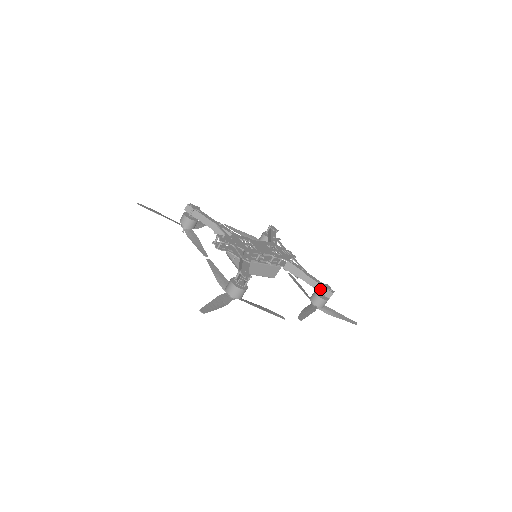
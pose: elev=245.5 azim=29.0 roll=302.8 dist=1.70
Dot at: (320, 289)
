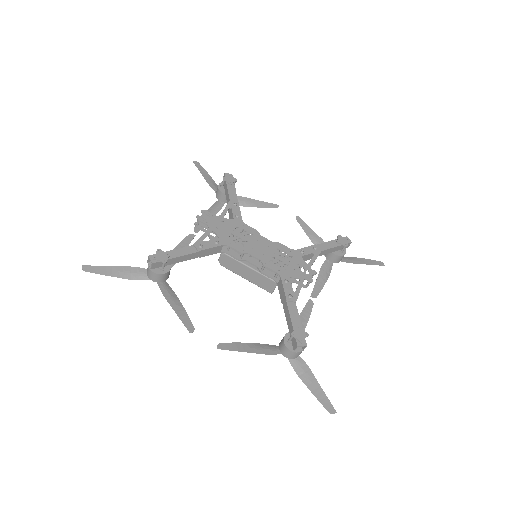
Dot at: (291, 332)
